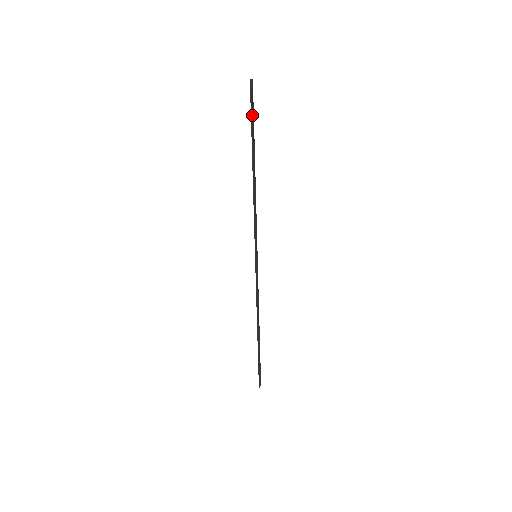
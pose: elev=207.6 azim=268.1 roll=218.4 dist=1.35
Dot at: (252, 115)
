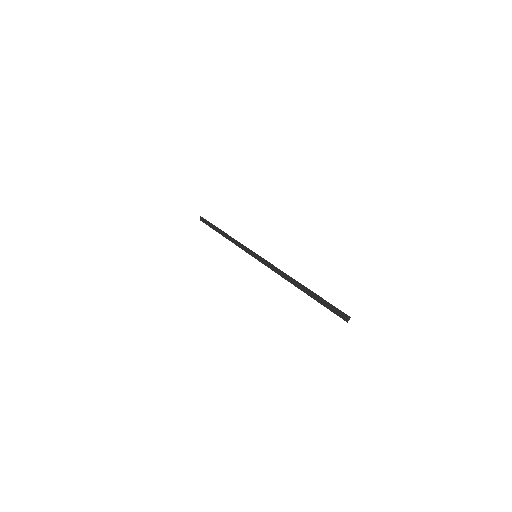
Dot at: (328, 307)
